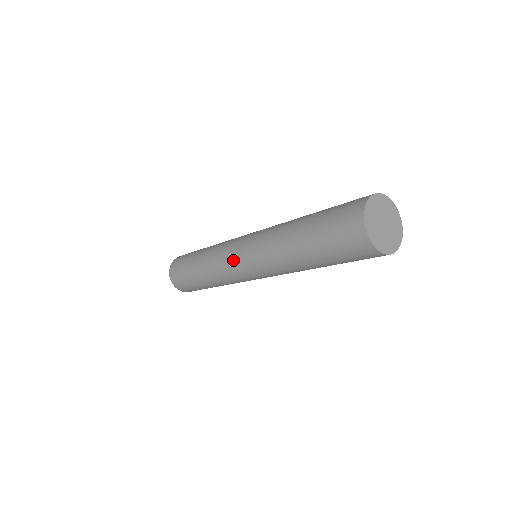
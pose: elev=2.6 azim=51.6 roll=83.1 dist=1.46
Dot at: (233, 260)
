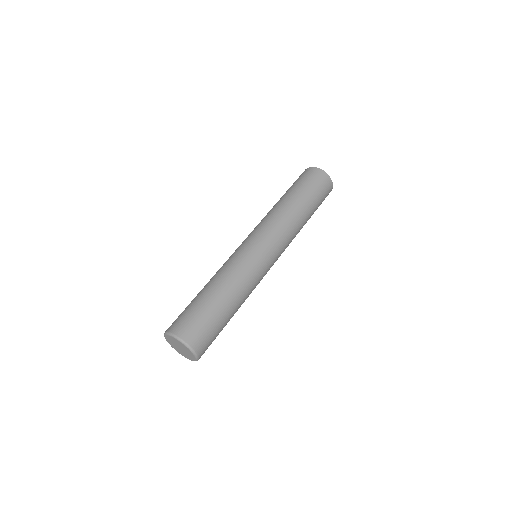
Dot at: (248, 247)
